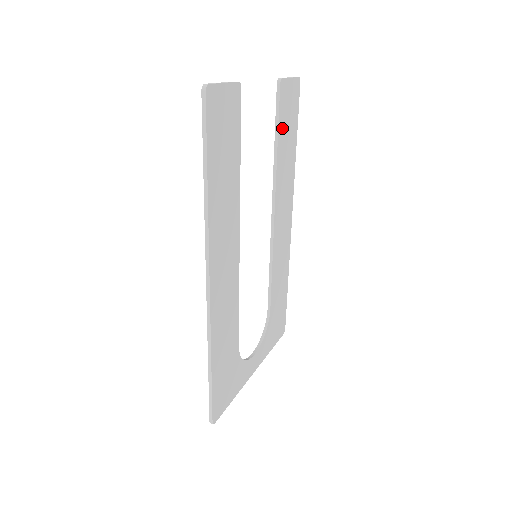
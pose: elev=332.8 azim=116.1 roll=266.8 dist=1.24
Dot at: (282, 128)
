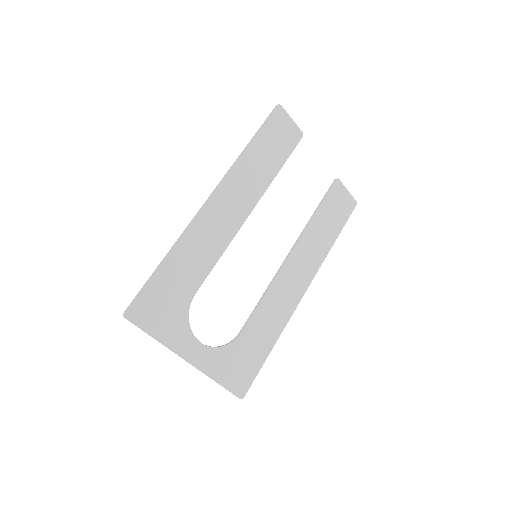
Dot at: (326, 208)
